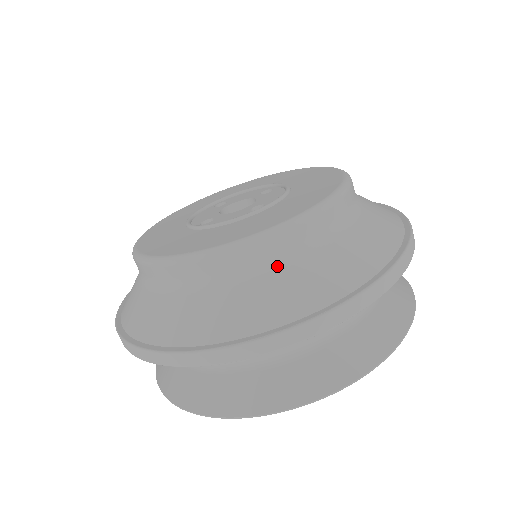
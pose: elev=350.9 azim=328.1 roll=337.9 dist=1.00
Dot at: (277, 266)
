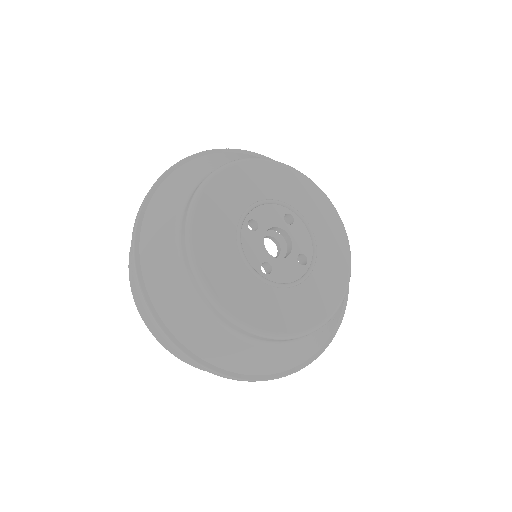
Dot at: (200, 307)
